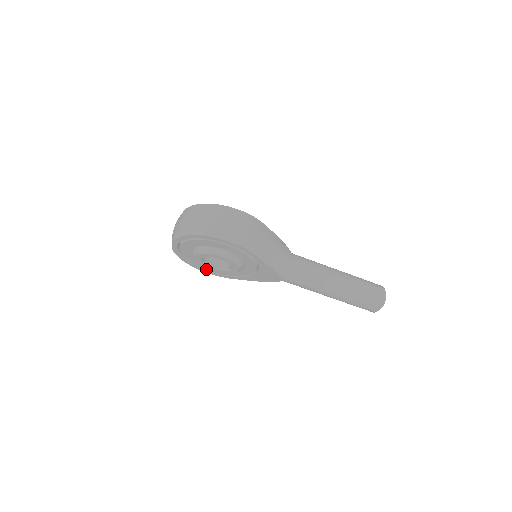
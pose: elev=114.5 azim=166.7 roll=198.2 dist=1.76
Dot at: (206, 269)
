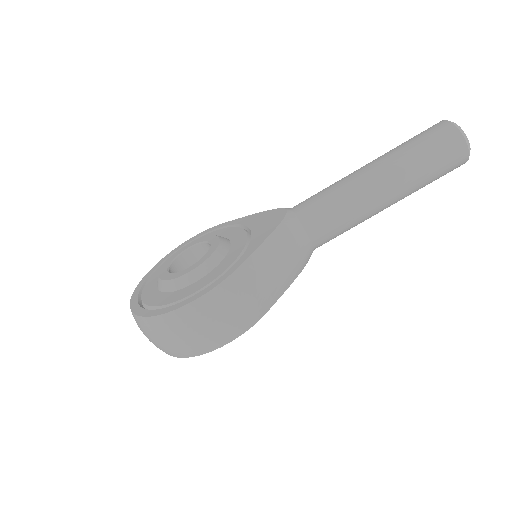
Dot at: occluded
